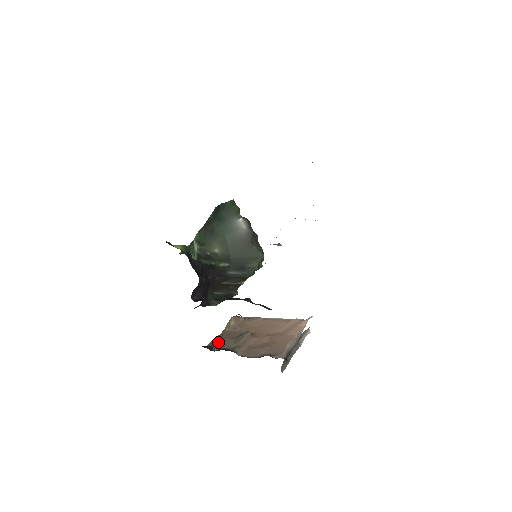
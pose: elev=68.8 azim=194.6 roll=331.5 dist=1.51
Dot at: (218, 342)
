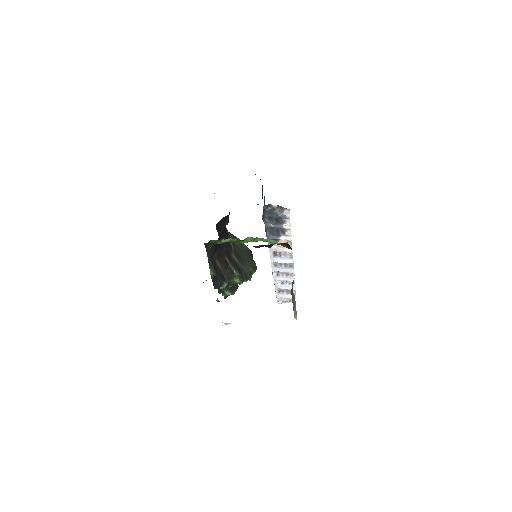
Dot at: occluded
